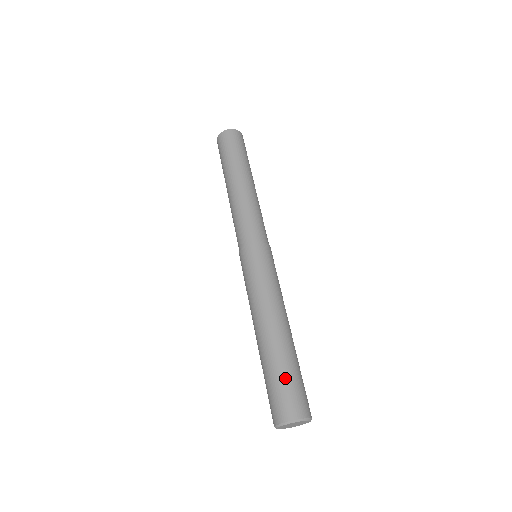
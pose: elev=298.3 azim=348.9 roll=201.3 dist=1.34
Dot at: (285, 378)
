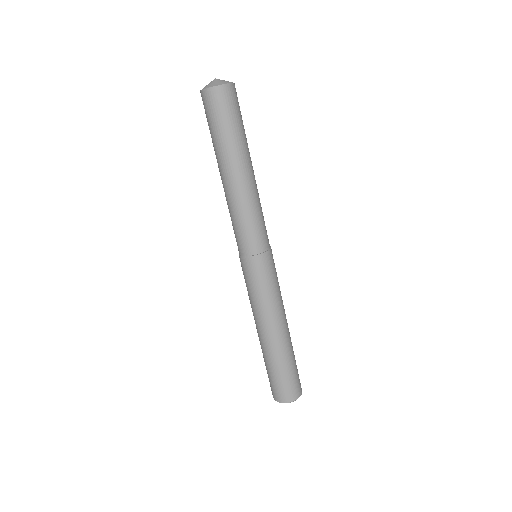
Dot at: (273, 376)
